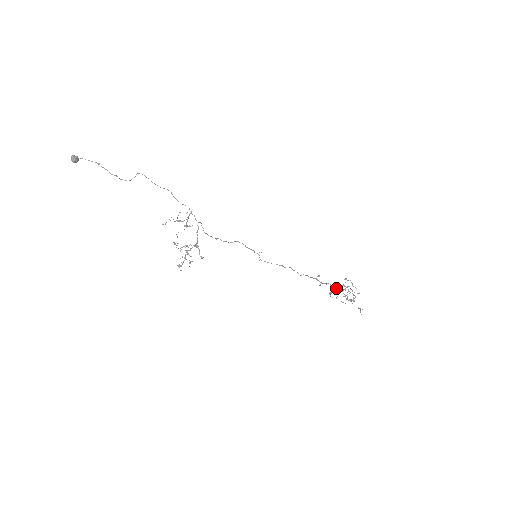
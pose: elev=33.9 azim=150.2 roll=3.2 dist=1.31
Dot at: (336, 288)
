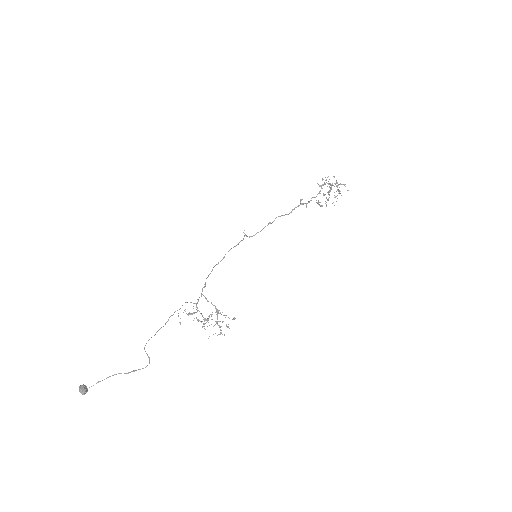
Dot at: occluded
